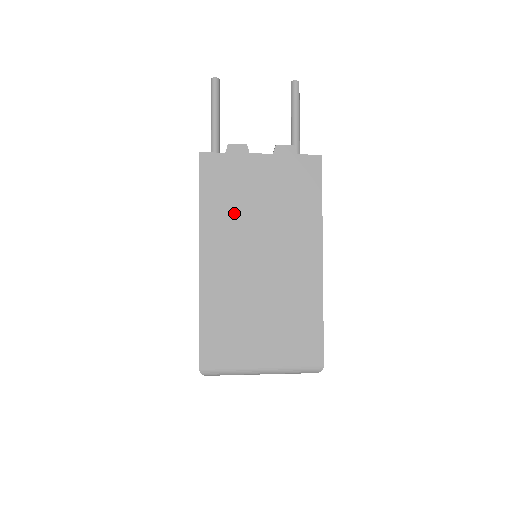
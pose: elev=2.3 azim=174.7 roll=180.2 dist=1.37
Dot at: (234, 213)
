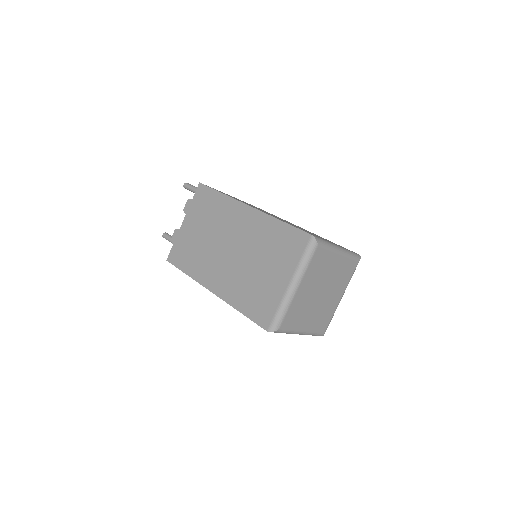
Dot at: (200, 255)
